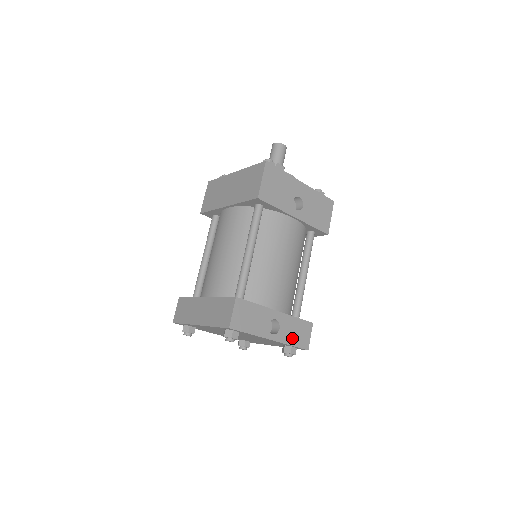
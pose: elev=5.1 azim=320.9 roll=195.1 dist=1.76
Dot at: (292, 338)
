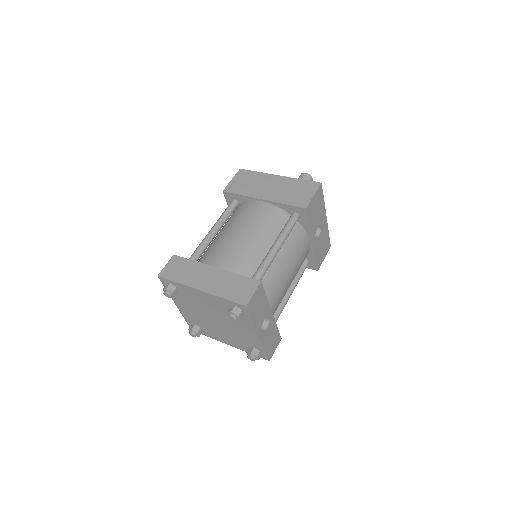
Dot at: (268, 343)
